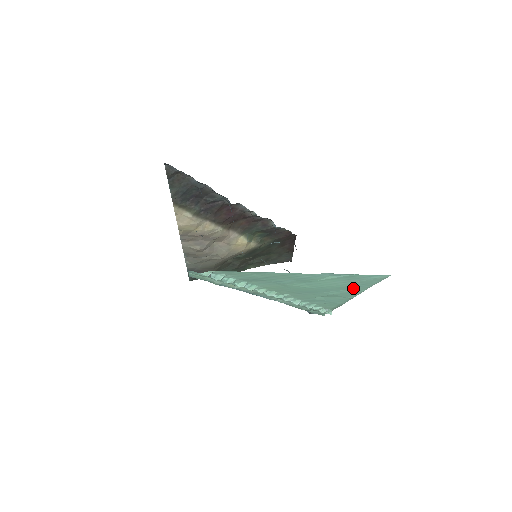
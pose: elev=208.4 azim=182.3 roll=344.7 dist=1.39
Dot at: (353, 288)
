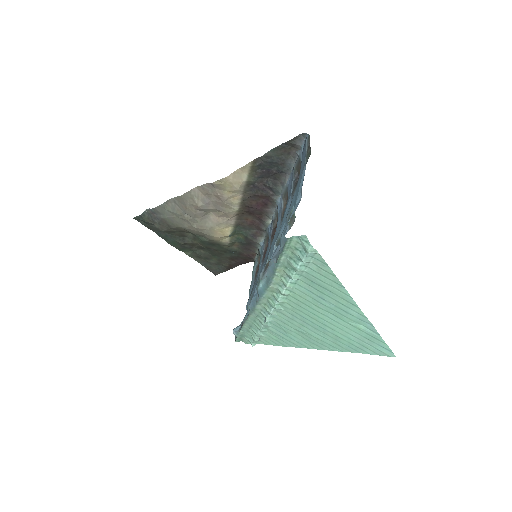
Dot at: (341, 344)
